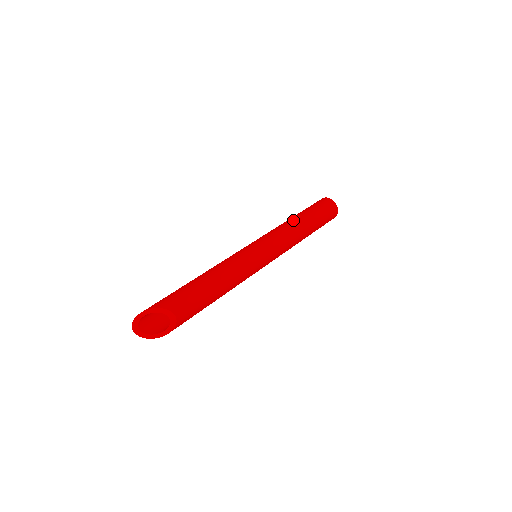
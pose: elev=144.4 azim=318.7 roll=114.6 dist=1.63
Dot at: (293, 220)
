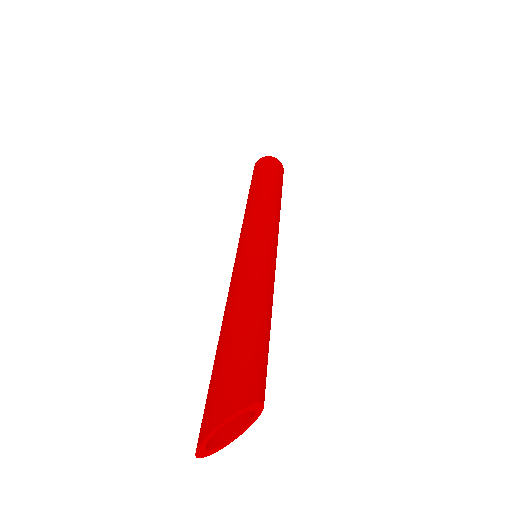
Dot at: (273, 196)
